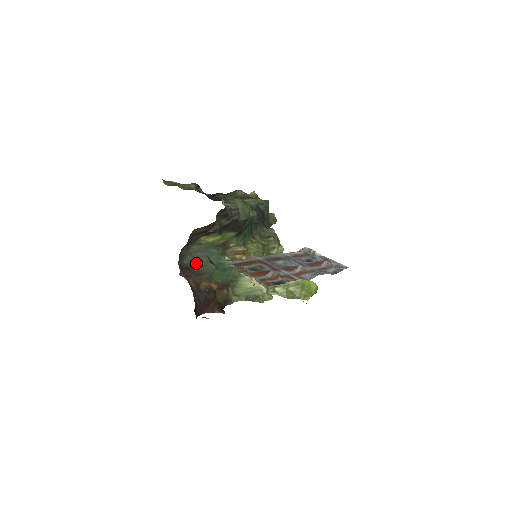
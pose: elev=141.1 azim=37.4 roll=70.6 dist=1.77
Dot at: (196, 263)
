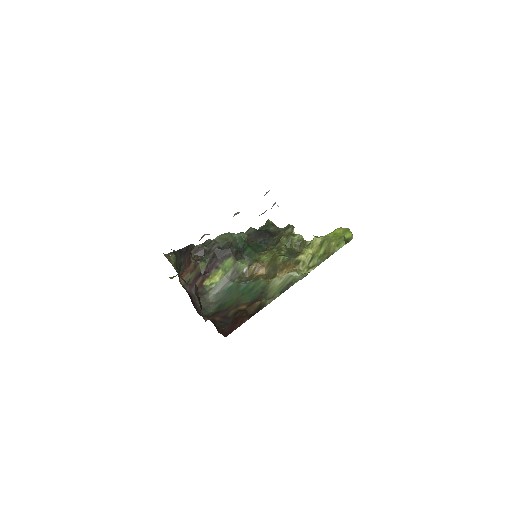
Dot at: (222, 305)
